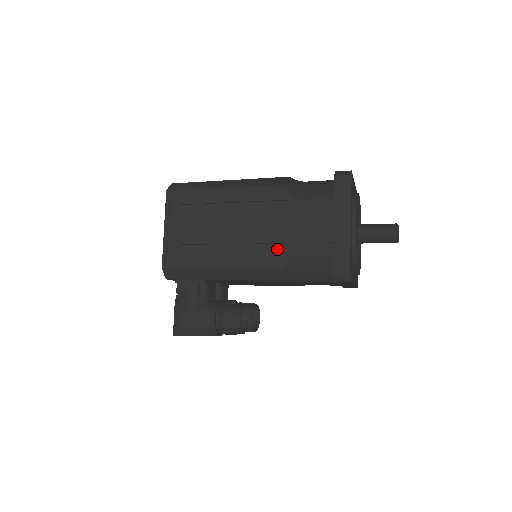
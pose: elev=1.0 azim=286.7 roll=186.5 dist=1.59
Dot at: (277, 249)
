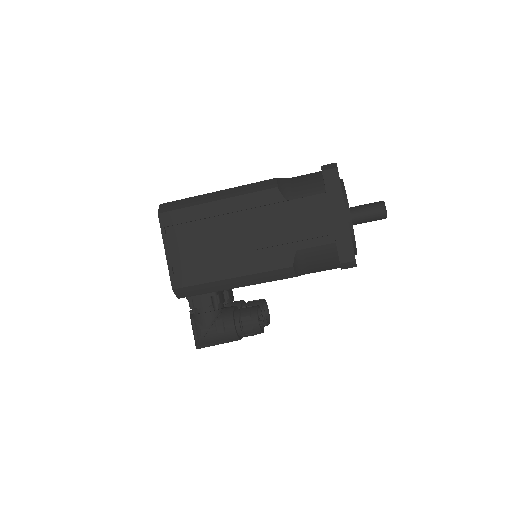
Dot at: (282, 250)
